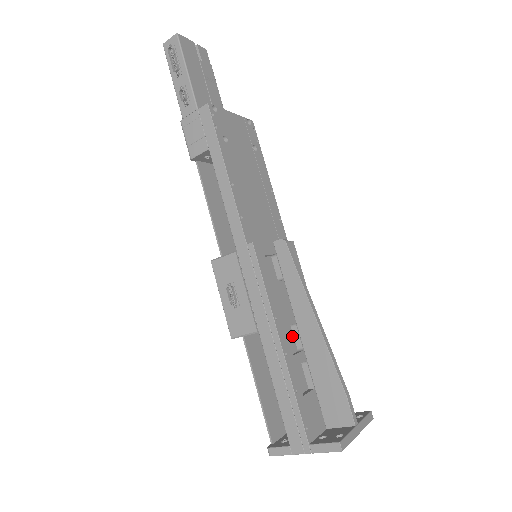
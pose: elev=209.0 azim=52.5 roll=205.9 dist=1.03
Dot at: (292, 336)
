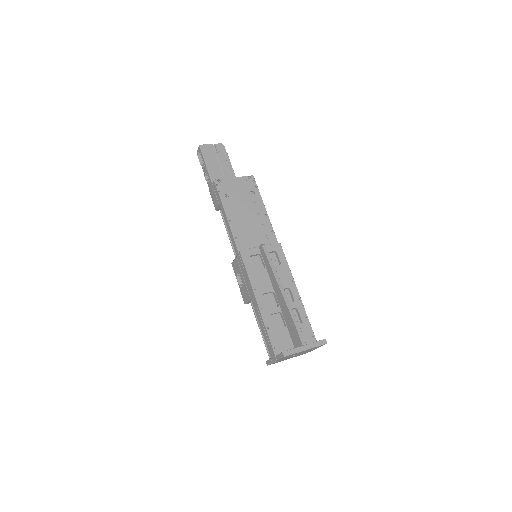
Dot at: (274, 299)
